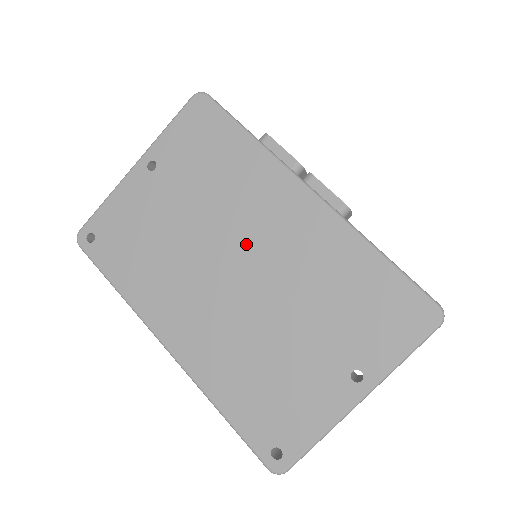
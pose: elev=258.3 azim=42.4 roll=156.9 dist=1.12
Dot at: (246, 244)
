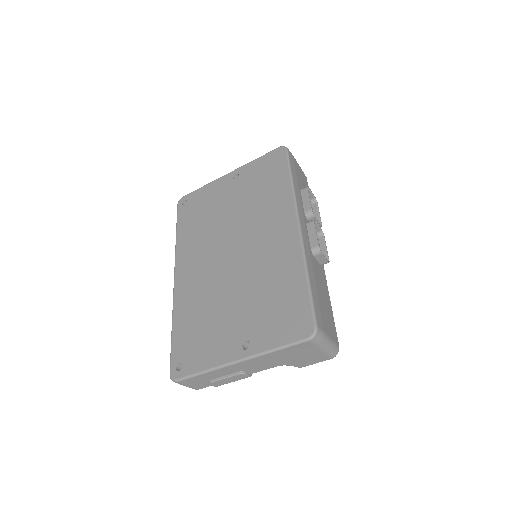
Dot at: (247, 240)
